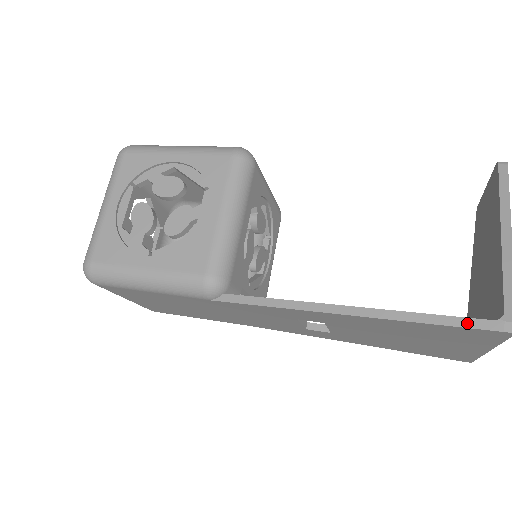
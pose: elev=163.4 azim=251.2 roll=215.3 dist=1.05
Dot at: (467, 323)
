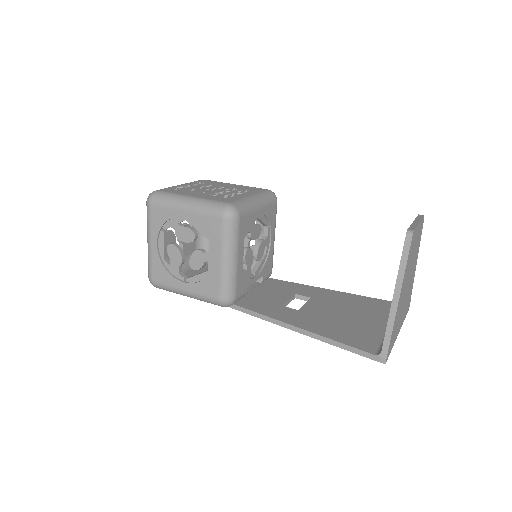
Dot at: (361, 353)
